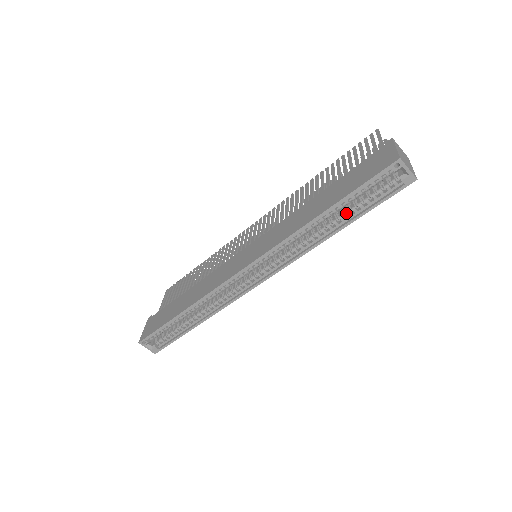
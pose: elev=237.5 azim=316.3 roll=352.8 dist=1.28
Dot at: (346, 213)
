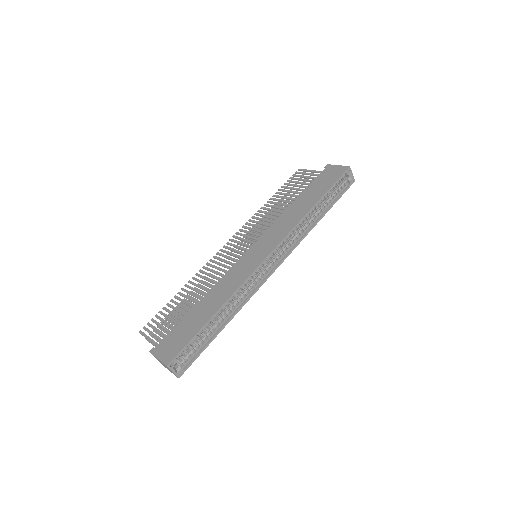
Dot at: (324, 205)
